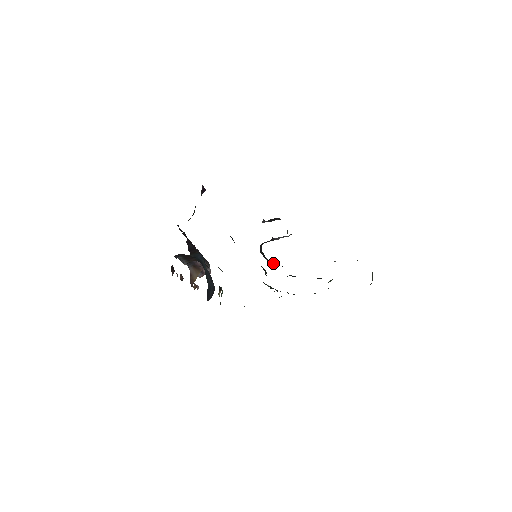
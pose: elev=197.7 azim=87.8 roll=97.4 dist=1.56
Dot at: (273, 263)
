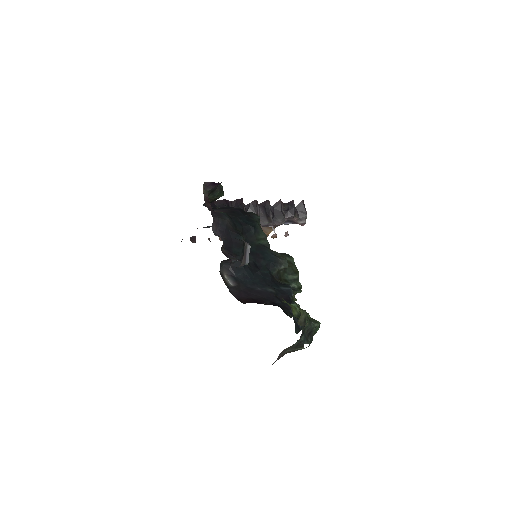
Dot at: (241, 277)
